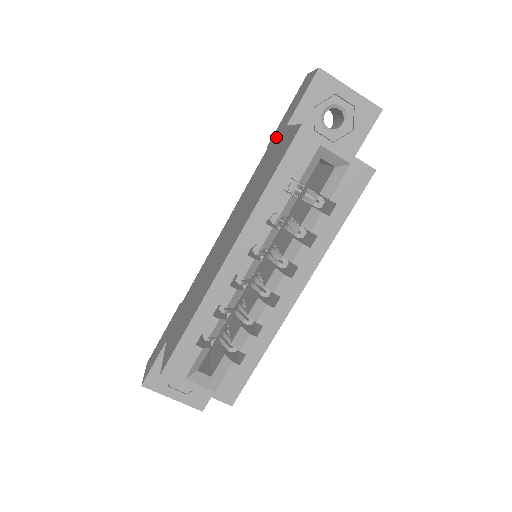
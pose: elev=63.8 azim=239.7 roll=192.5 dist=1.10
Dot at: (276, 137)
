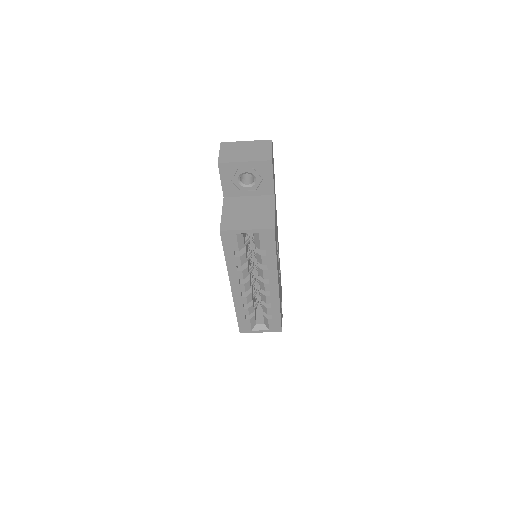
Dot at: occluded
